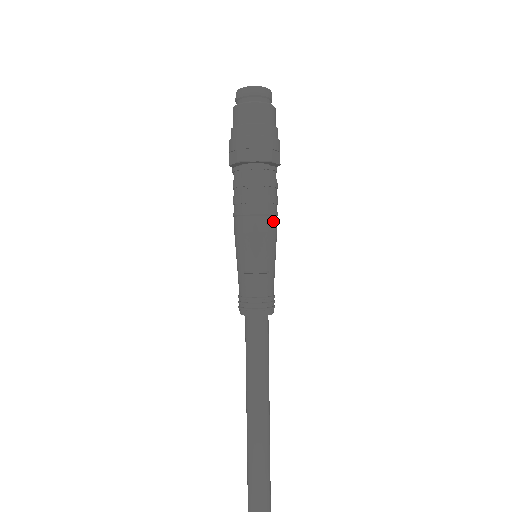
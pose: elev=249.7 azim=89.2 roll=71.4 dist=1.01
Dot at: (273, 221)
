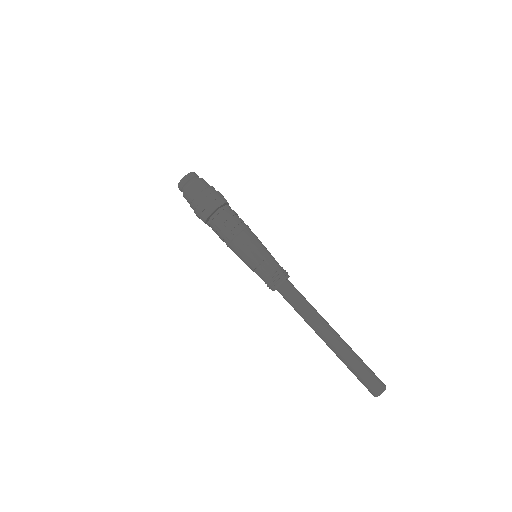
Dot at: (244, 234)
